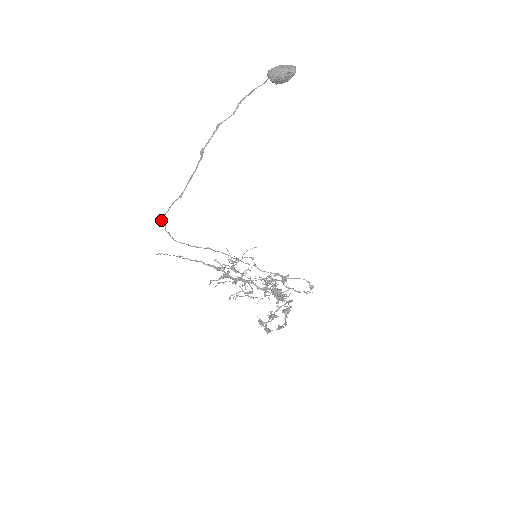
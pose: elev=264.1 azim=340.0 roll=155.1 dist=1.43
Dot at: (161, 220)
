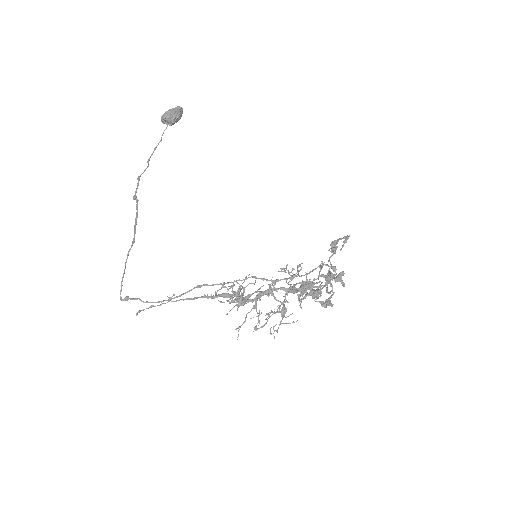
Dot at: (120, 293)
